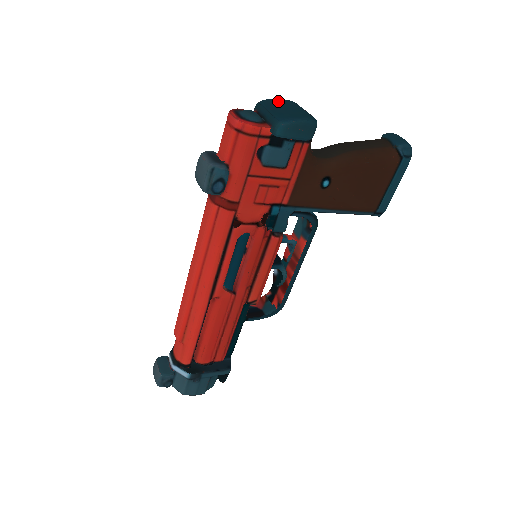
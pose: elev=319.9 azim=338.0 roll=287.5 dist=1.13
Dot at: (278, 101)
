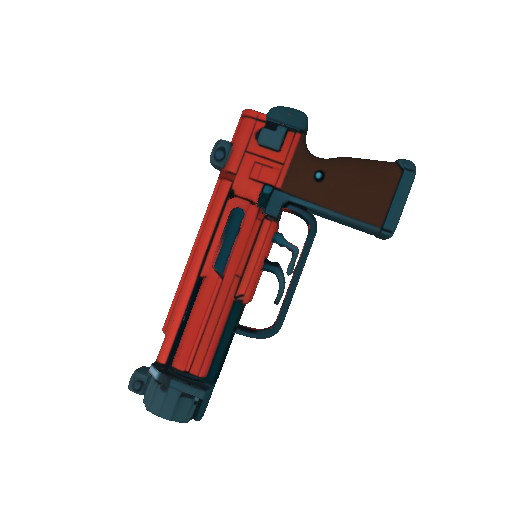
Dot at: occluded
